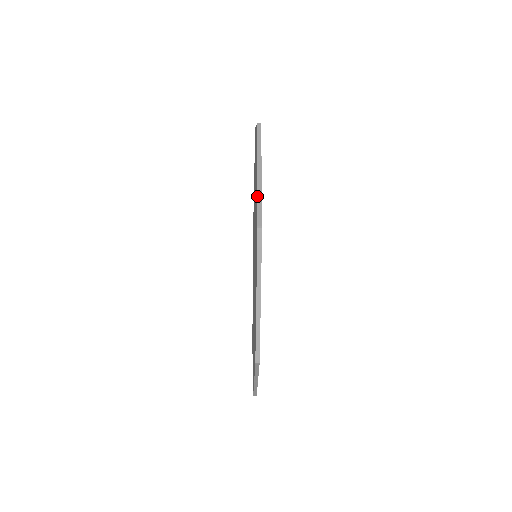
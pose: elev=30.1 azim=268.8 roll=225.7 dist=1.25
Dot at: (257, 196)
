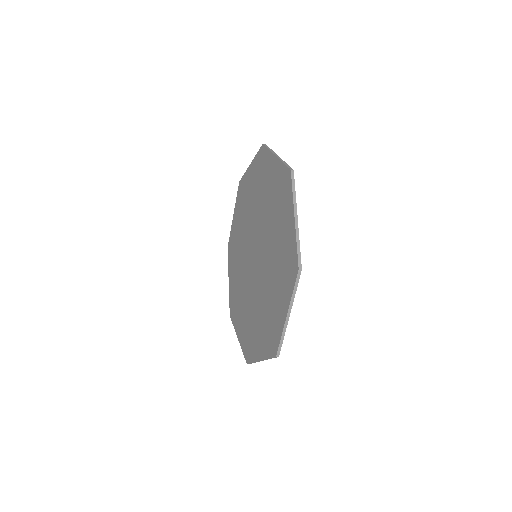
Dot at: (282, 335)
